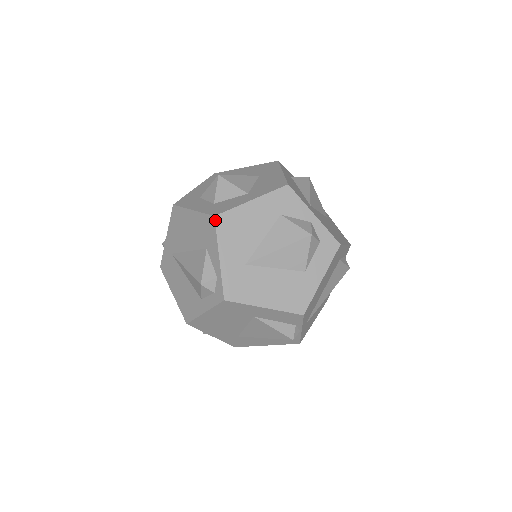
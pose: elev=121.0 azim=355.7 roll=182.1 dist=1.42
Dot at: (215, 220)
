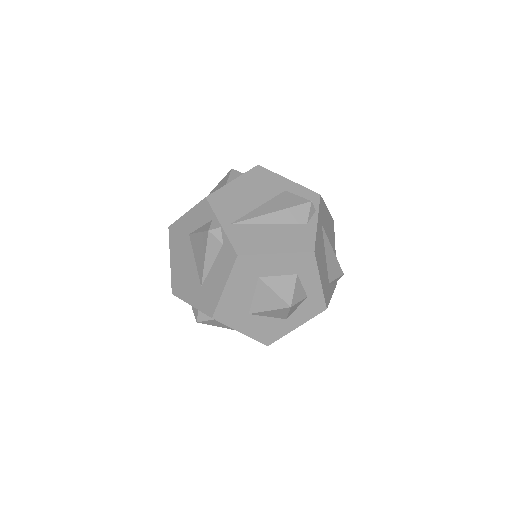
Dot at: occluded
